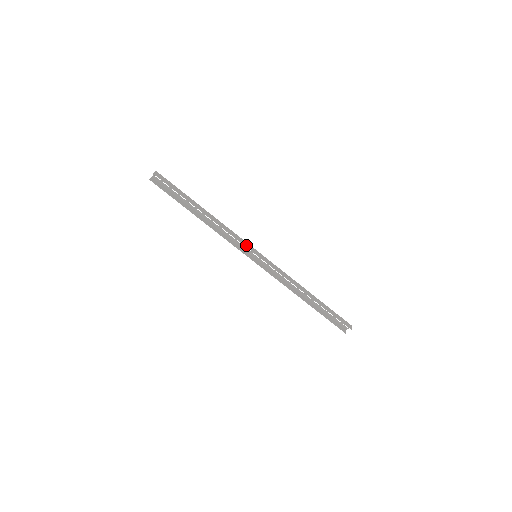
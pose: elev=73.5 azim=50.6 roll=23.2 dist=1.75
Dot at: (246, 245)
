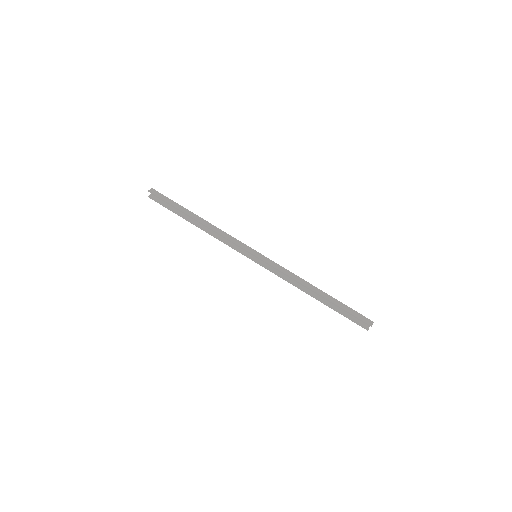
Dot at: (242, 246)
